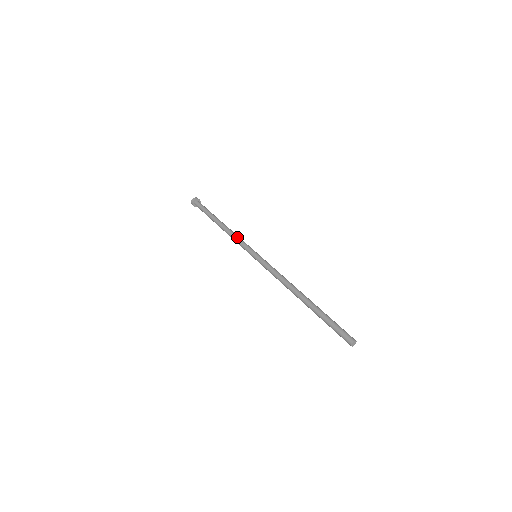
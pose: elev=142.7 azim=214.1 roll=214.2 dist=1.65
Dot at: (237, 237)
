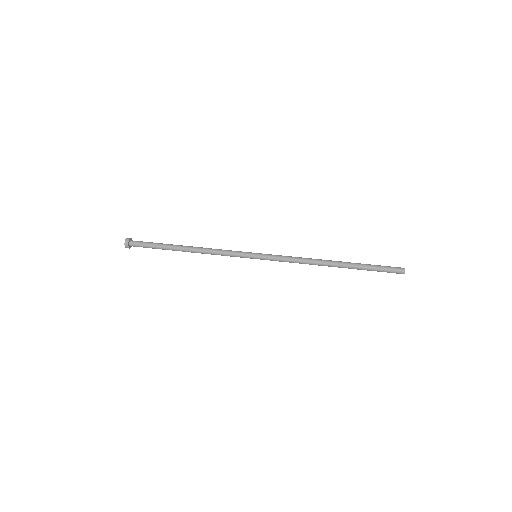
Dot at: (220, 252)
